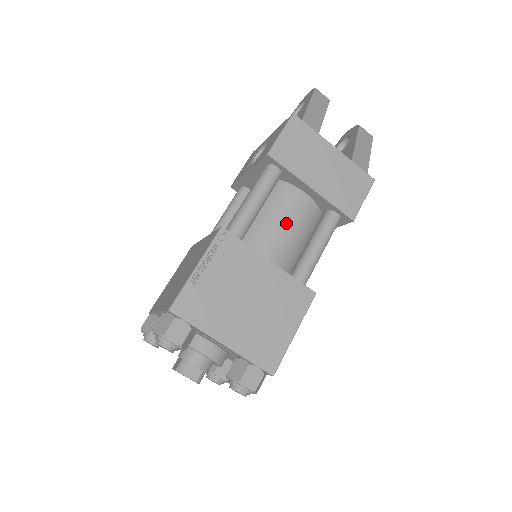
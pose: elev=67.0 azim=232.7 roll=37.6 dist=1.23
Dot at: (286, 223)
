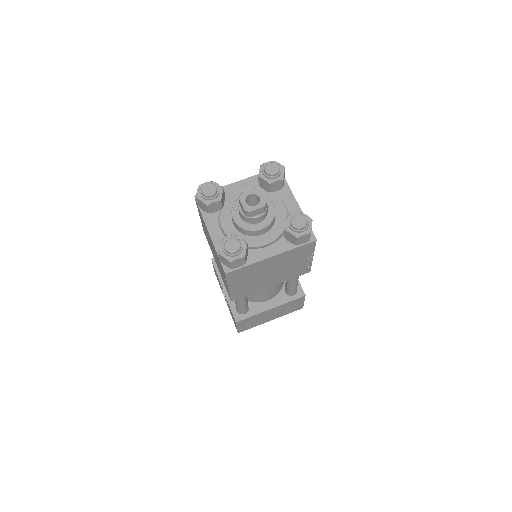
Dot at: occluded
